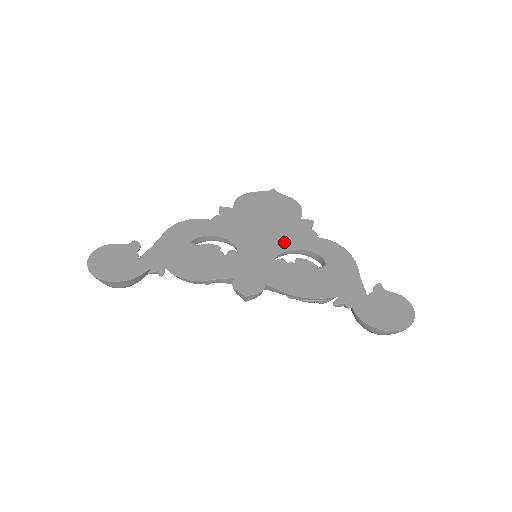
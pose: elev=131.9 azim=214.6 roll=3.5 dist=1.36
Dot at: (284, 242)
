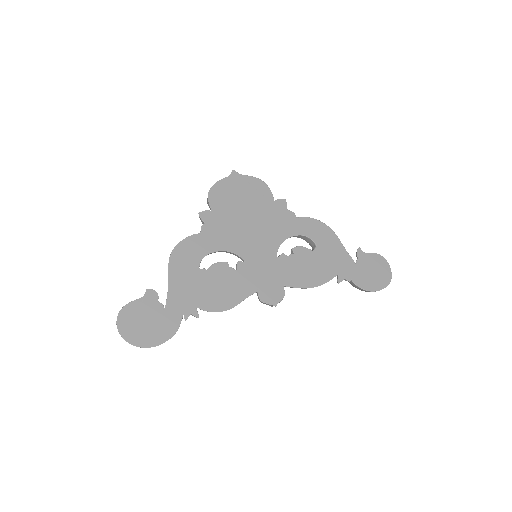
Dot at: (275, 234)
